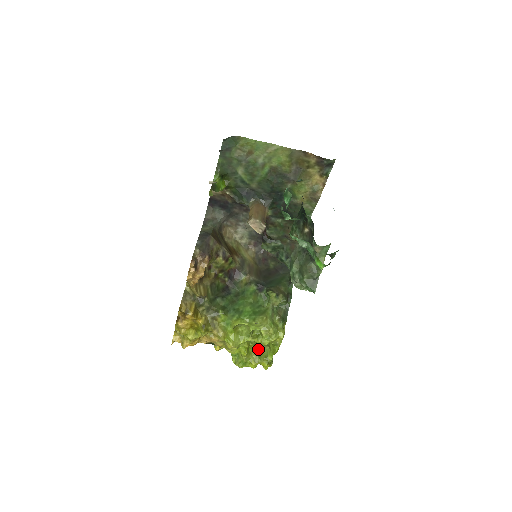
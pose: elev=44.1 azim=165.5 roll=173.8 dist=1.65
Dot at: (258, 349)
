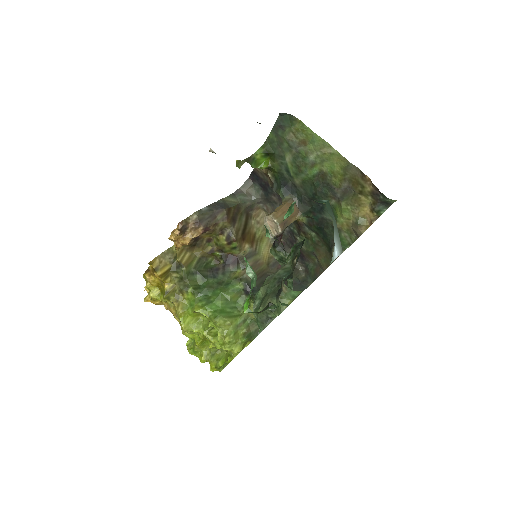
Dot at: occluded
